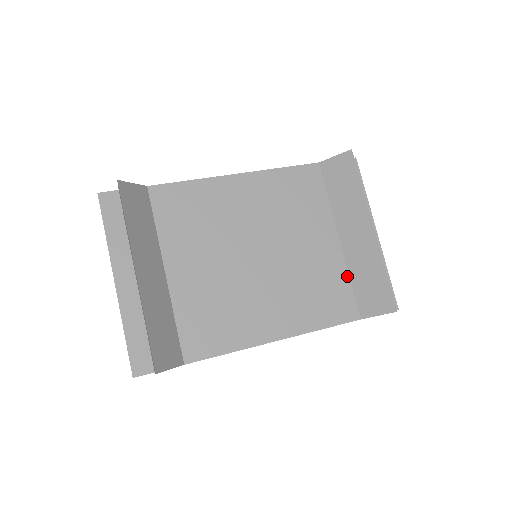
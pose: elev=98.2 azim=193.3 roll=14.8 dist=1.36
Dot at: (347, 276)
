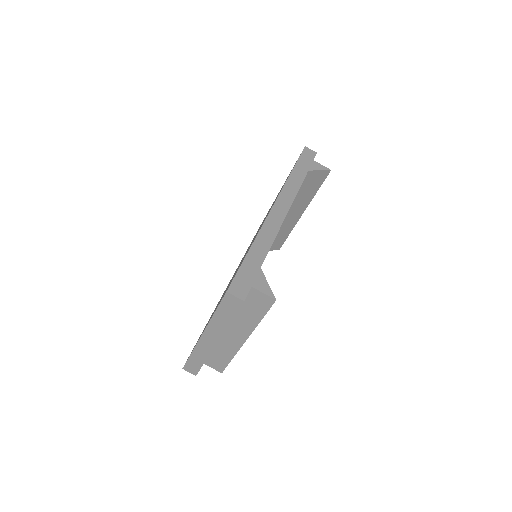
Dot at: occluded
